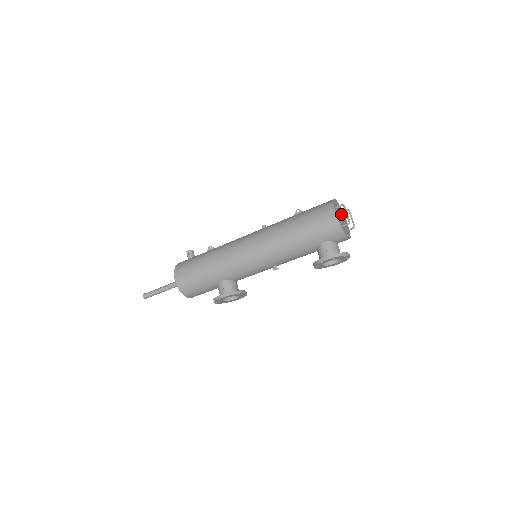
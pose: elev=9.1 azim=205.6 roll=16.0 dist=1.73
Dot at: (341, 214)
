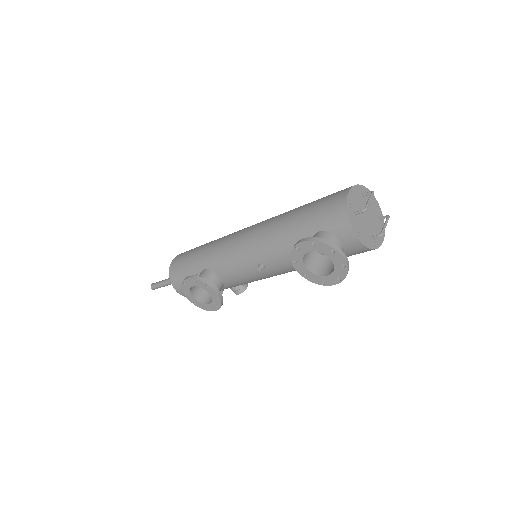
Dot at: (372, 216)
